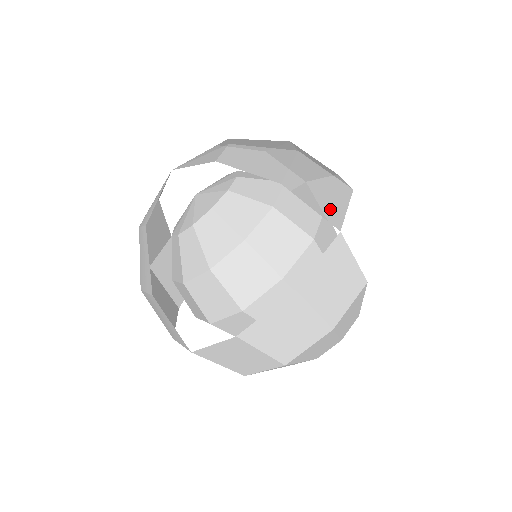
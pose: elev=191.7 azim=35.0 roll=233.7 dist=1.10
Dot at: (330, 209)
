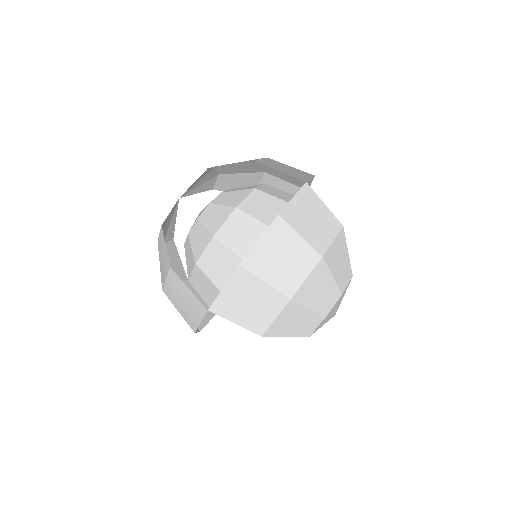
Dot at: (296, 175)
